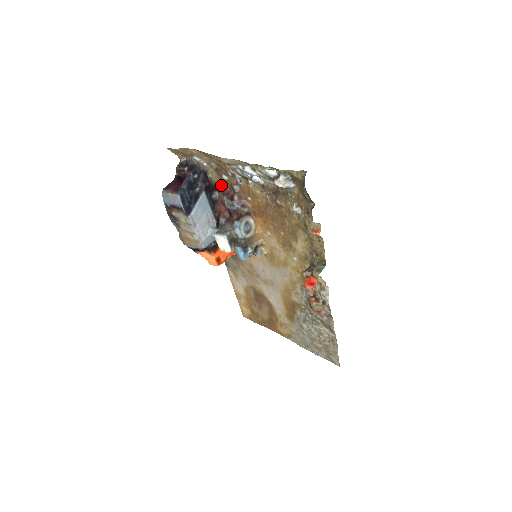
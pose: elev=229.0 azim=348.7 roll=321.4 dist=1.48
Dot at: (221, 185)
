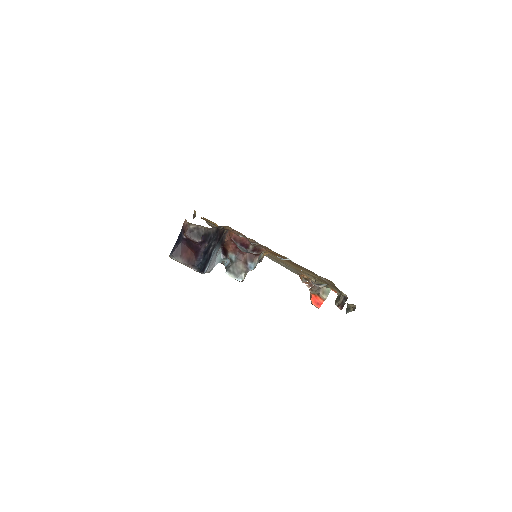
Dot at: (232, 230)
